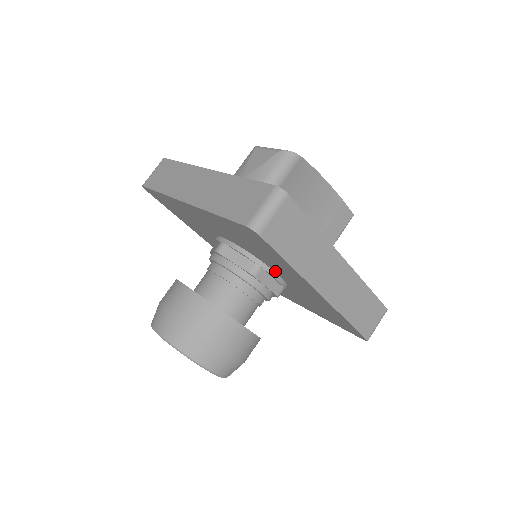
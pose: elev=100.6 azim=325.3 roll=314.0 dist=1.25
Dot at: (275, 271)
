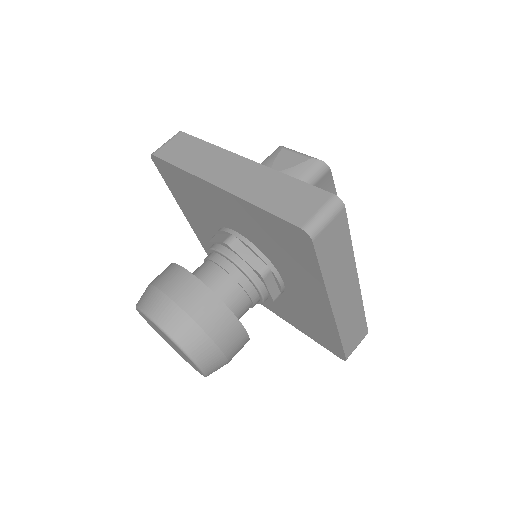
Dot at: (283, 276)
